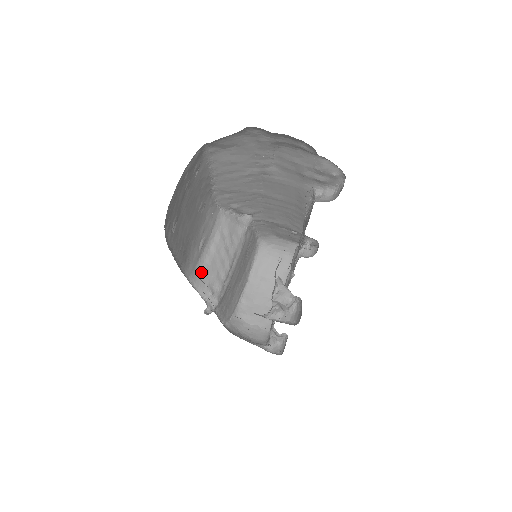
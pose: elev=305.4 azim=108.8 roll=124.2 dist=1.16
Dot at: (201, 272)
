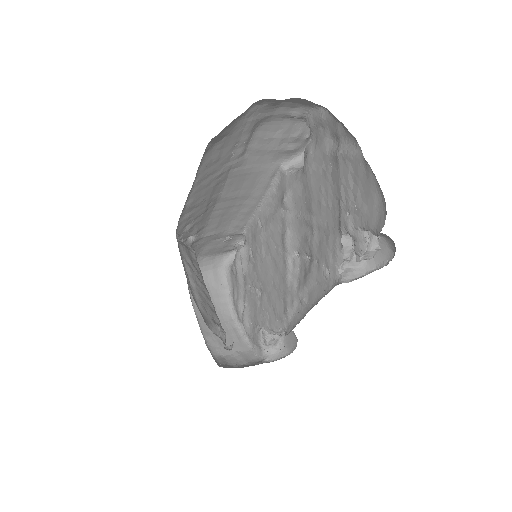
Dot at: (201, 310)
